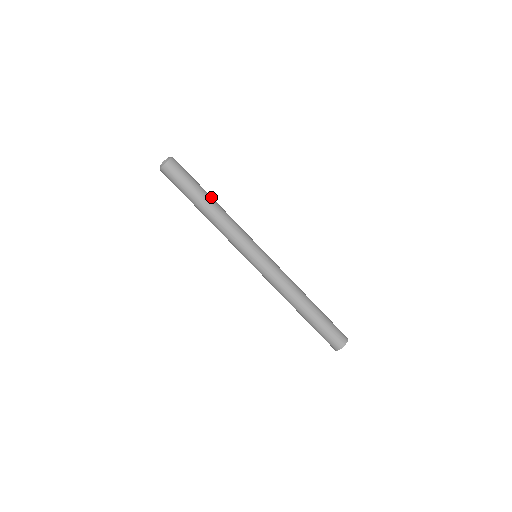
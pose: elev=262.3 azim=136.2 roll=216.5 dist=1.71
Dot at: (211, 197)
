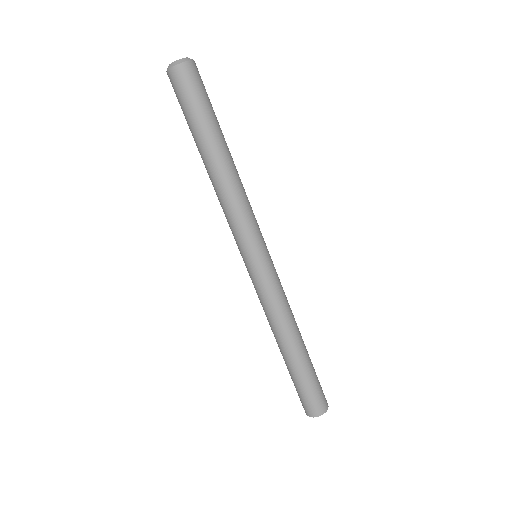
Dot at: occluded
